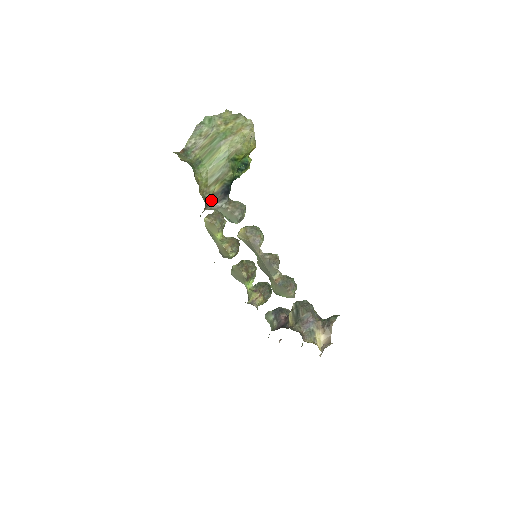
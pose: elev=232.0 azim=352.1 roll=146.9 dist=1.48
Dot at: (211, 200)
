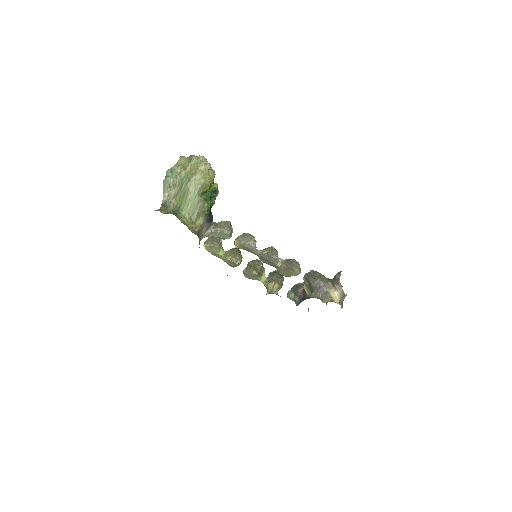
Dot at: (201, 231)
